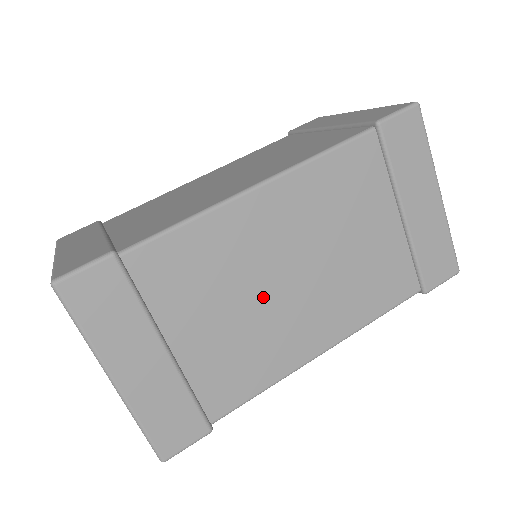
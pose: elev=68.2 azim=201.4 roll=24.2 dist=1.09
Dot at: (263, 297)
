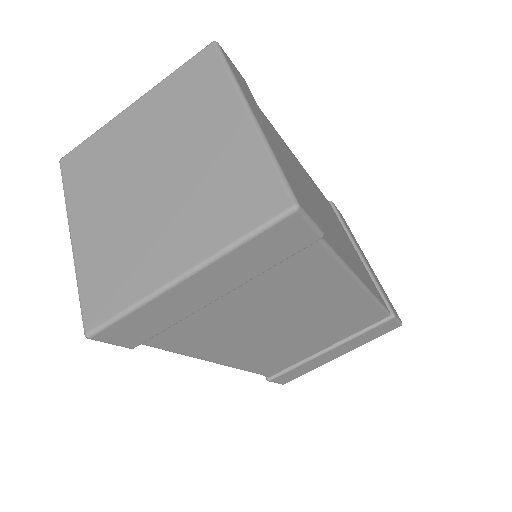
Dot at: (316, 202)
